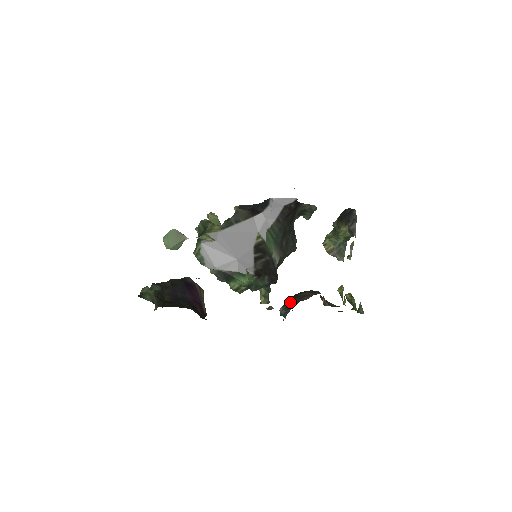
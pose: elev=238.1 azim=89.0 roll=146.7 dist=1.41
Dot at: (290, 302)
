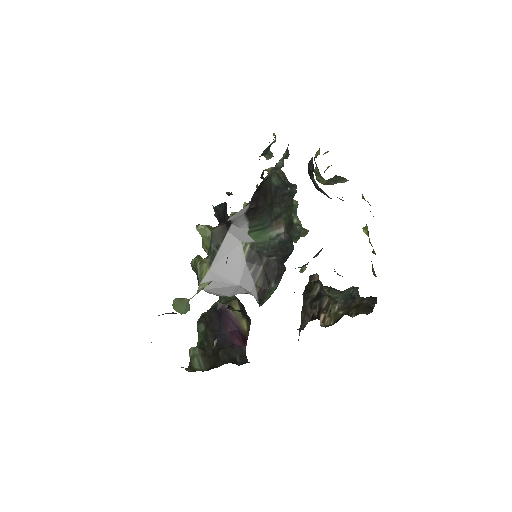
Dot at: occluded
